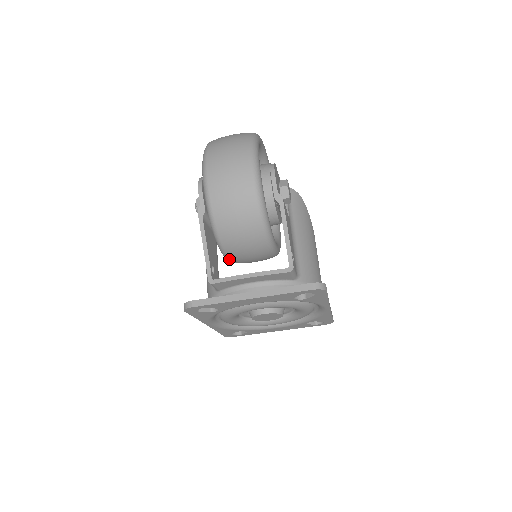
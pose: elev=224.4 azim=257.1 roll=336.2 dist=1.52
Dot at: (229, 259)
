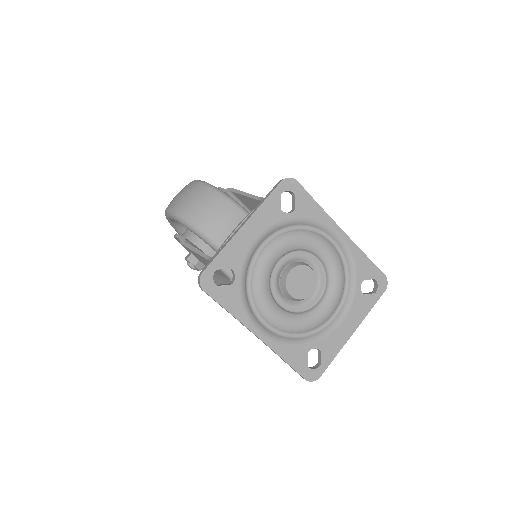
Dot at: occluded
